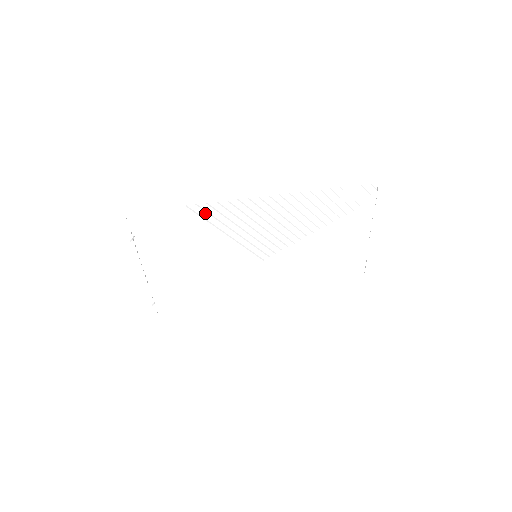
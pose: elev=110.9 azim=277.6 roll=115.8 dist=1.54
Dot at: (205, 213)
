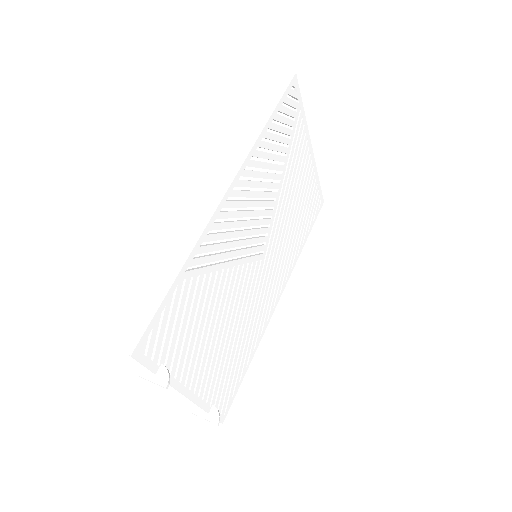
Dot at: (204, 259)
